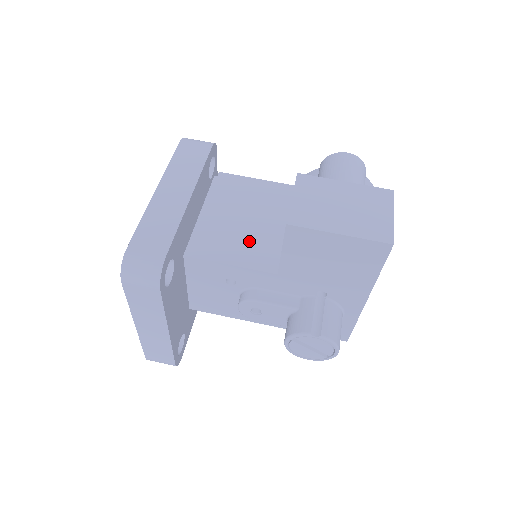
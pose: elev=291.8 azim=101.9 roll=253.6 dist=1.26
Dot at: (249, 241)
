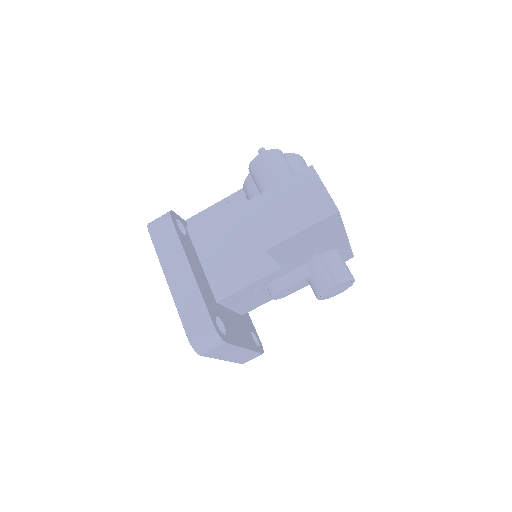
Dot at: (246, 259)
